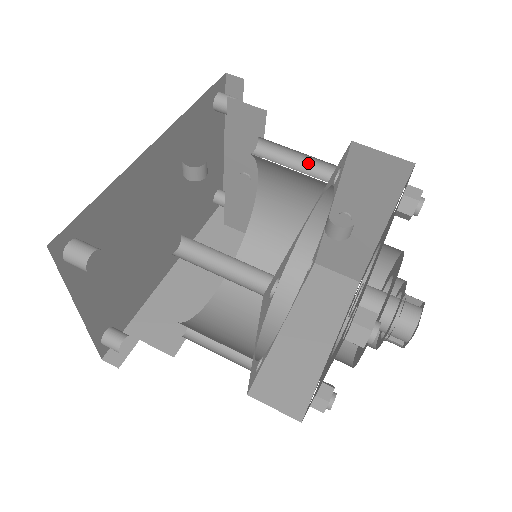
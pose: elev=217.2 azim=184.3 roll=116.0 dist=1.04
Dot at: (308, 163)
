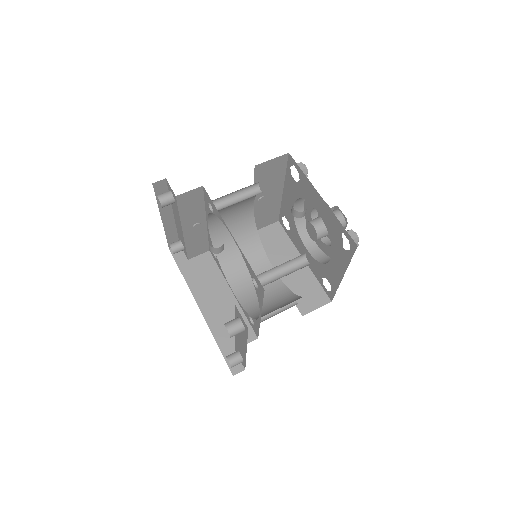
Dot at: (241, 193)
